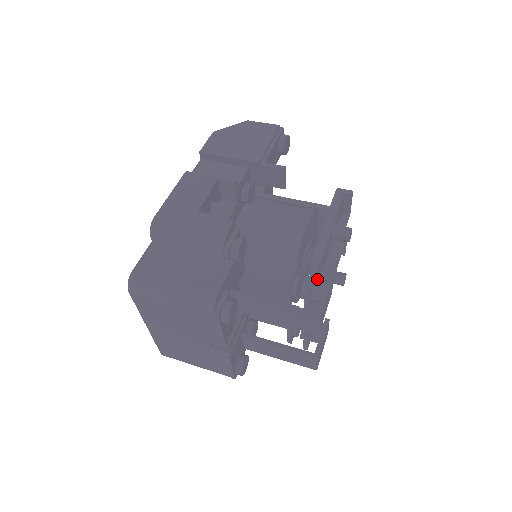
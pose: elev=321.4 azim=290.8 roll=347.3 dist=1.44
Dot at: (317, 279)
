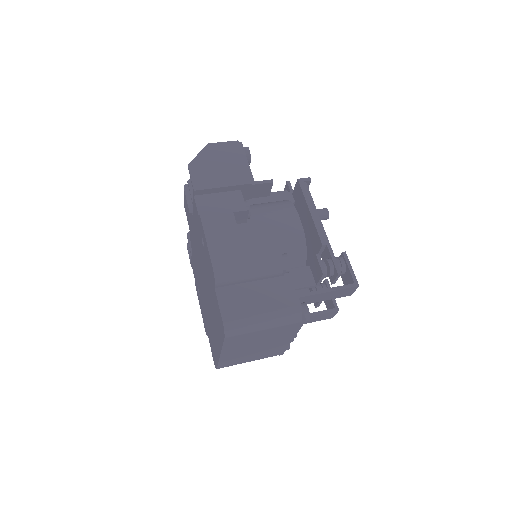
Dot at: (336, 259)
